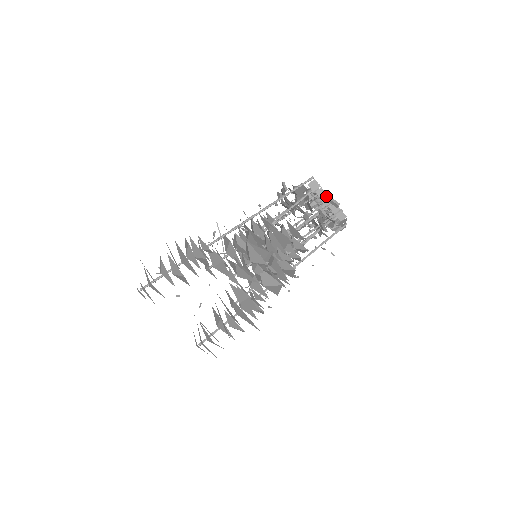
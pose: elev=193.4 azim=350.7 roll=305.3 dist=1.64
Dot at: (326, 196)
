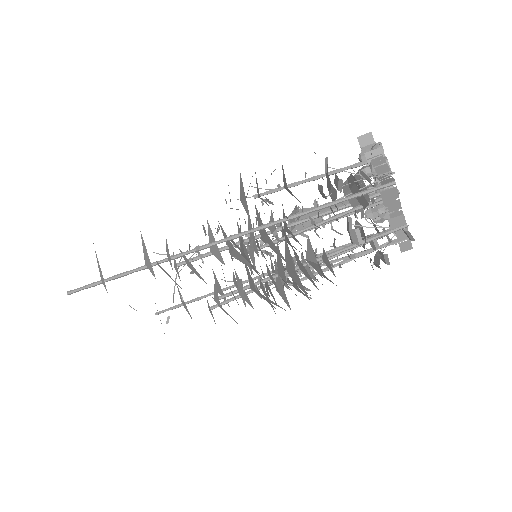
Dot at: (400, 215)
